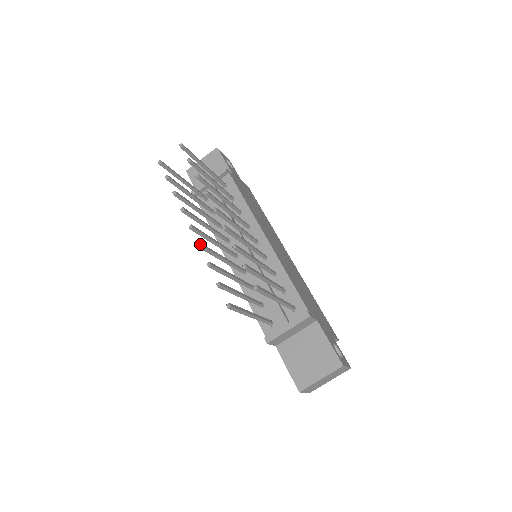
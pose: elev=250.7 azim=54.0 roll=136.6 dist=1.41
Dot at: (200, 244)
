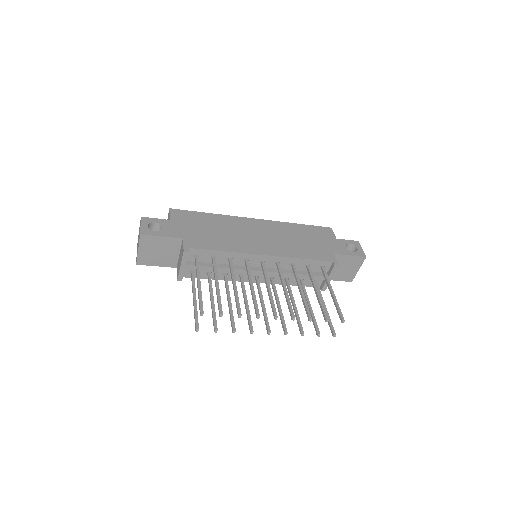
Dot at: occluded
